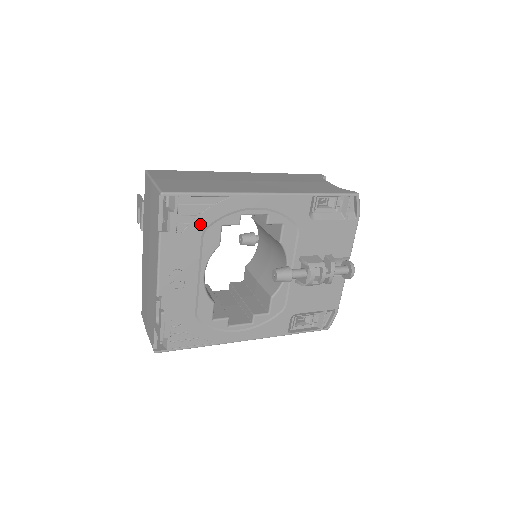
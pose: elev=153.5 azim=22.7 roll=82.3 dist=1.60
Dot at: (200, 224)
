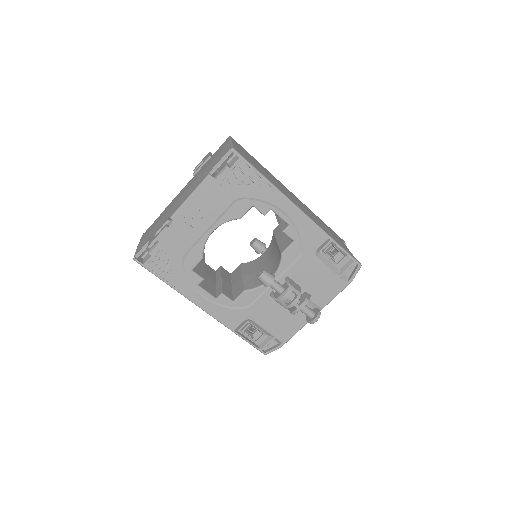
Dot at: (240, 191)
